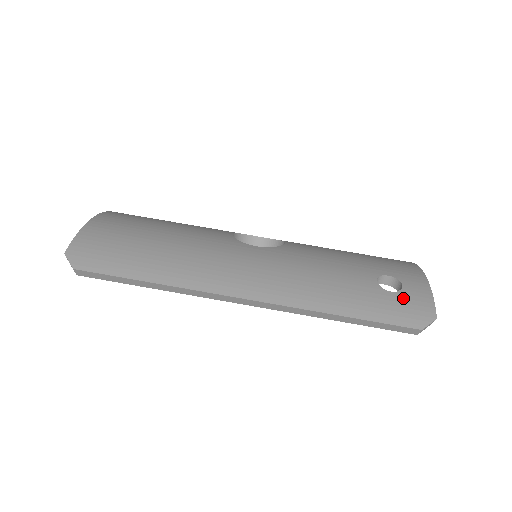
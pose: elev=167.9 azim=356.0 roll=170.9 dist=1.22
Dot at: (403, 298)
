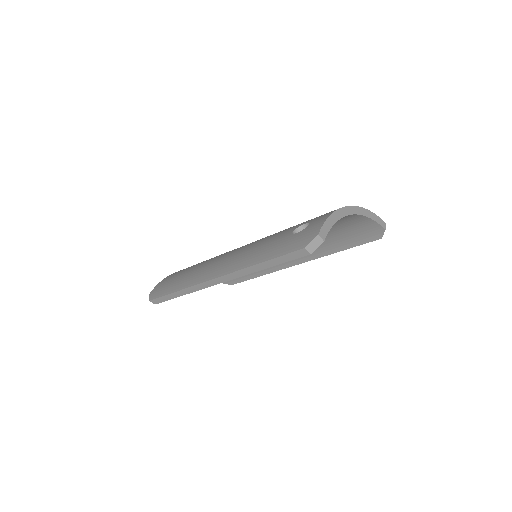
Dot at: (302, 233)
